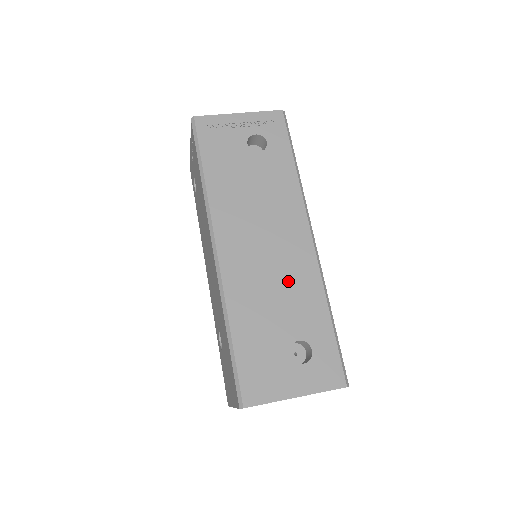
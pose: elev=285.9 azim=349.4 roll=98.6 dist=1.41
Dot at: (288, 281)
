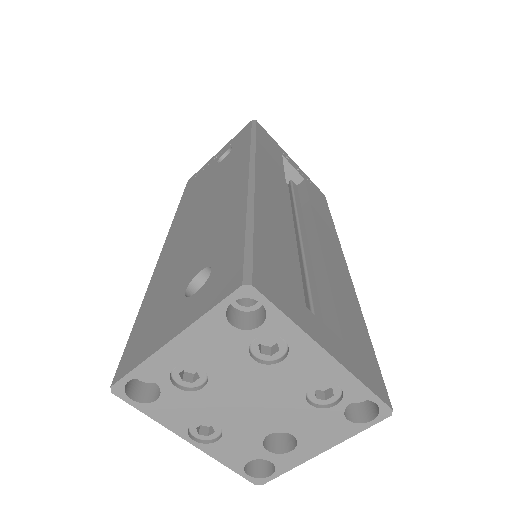
Dot at: (212, 224)
